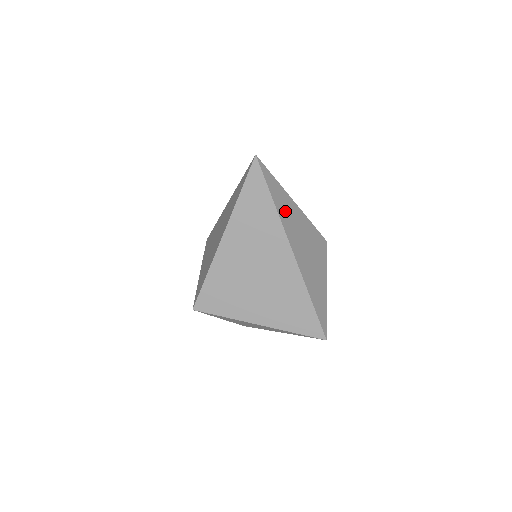
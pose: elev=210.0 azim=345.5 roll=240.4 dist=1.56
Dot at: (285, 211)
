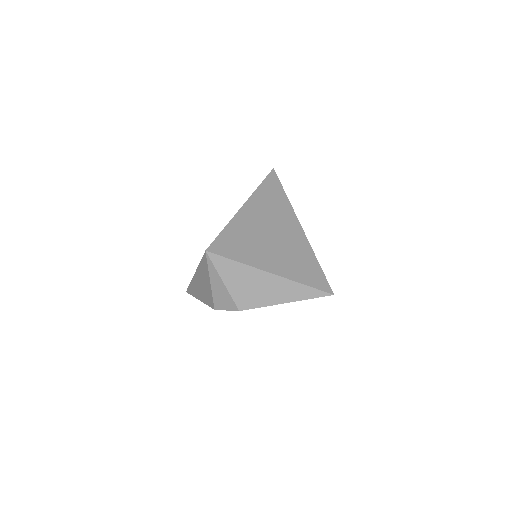
Dot at: occluded
